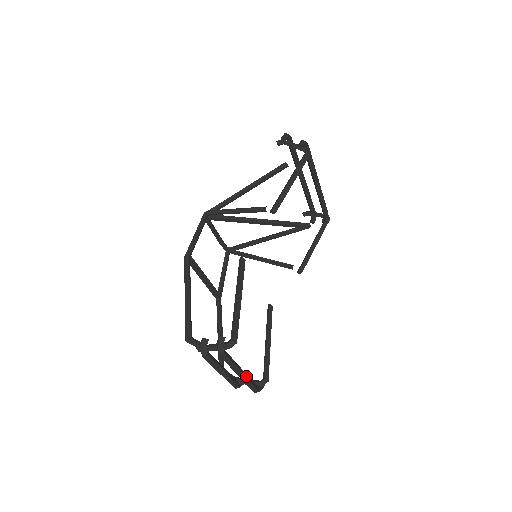
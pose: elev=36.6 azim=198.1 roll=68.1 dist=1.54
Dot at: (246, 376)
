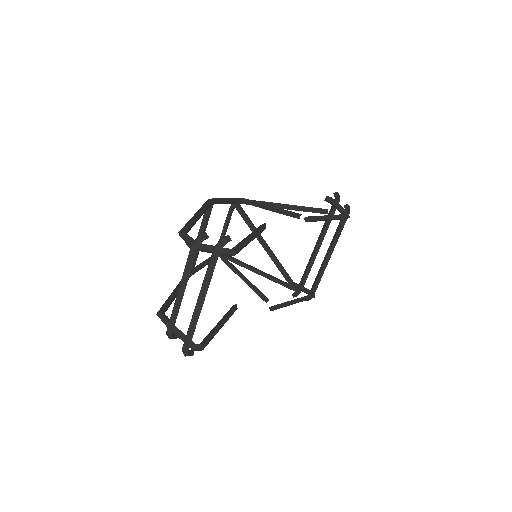
Dot at: occluded
